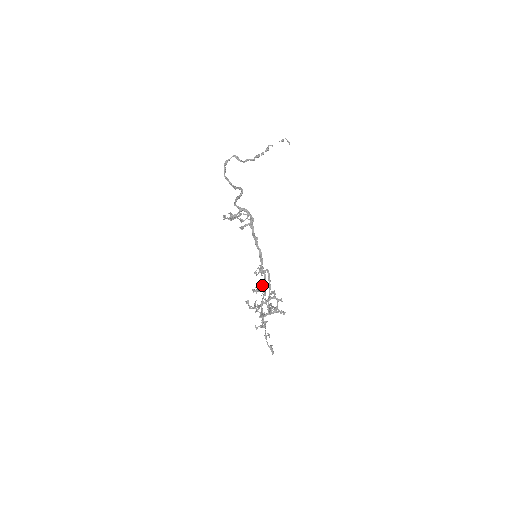
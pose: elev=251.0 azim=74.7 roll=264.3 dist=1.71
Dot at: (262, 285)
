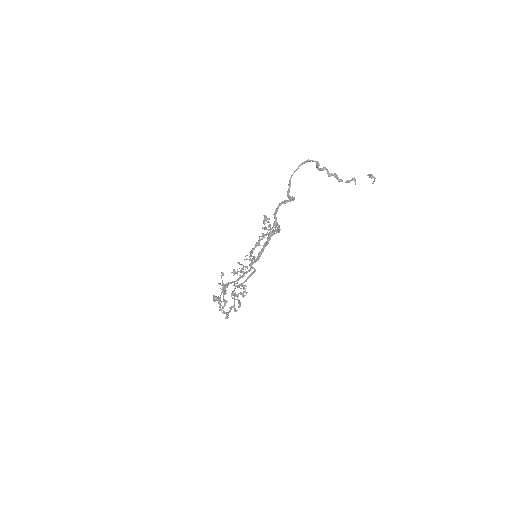
Dot at: (243, 272)
